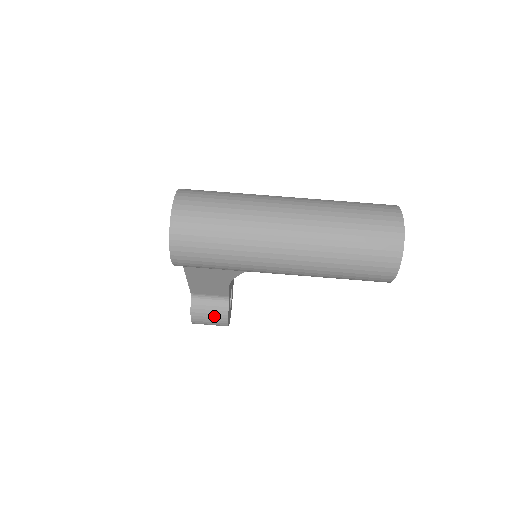
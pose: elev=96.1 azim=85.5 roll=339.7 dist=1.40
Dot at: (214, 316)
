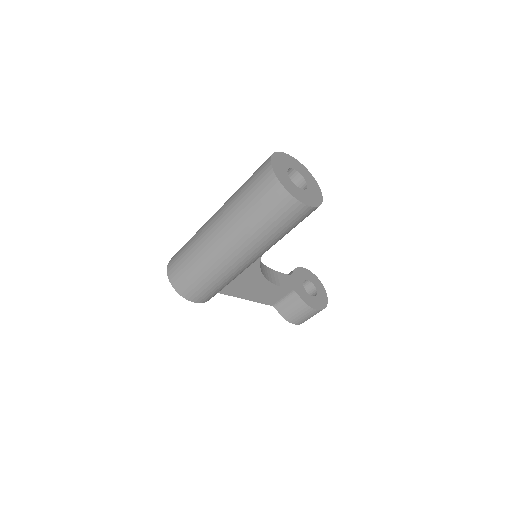
Dot at: (299, 310)
